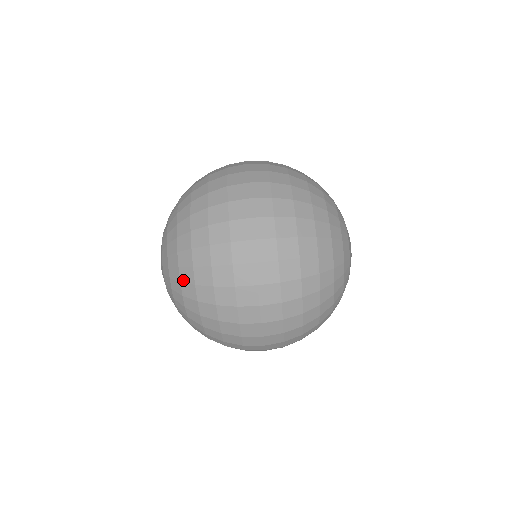
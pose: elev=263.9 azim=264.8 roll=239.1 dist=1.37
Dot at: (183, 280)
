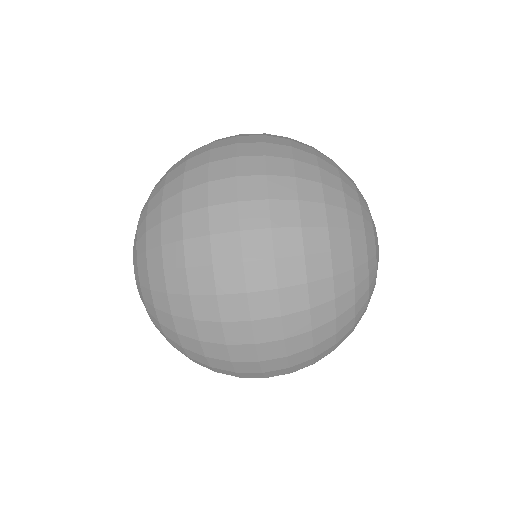
Dot at: (167, 336)
